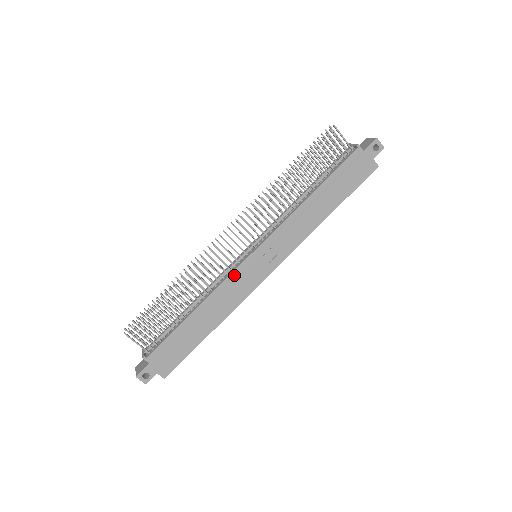
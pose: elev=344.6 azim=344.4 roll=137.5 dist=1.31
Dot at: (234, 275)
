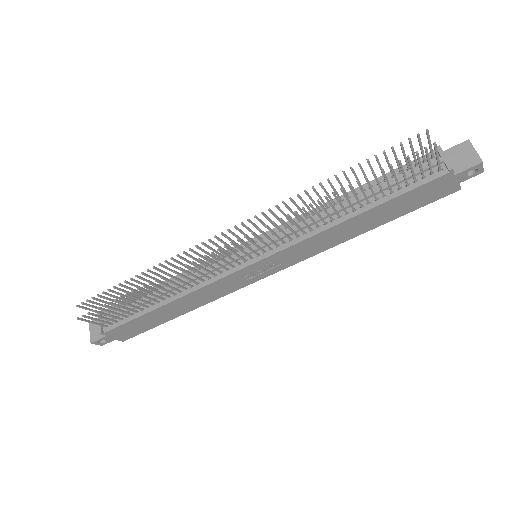
Dot at: (223, 279)
